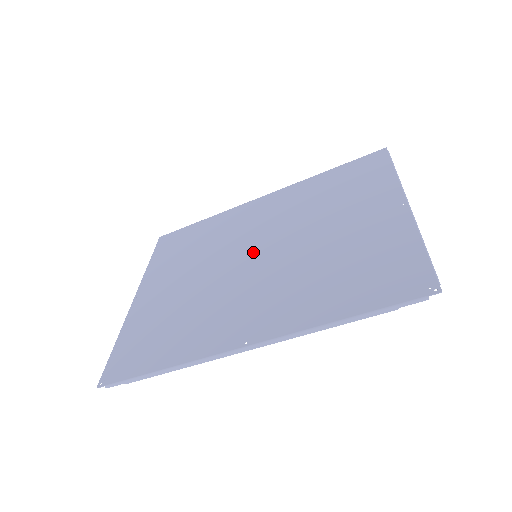
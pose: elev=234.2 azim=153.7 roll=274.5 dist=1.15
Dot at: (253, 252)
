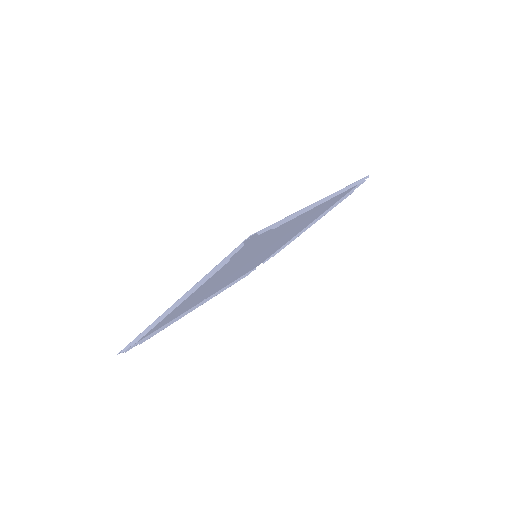
Dot at: occluded
